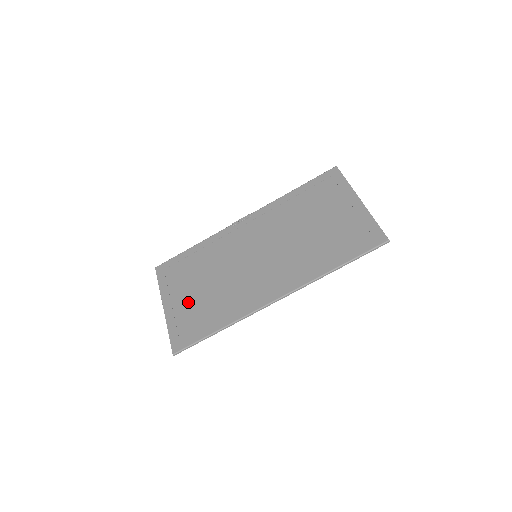
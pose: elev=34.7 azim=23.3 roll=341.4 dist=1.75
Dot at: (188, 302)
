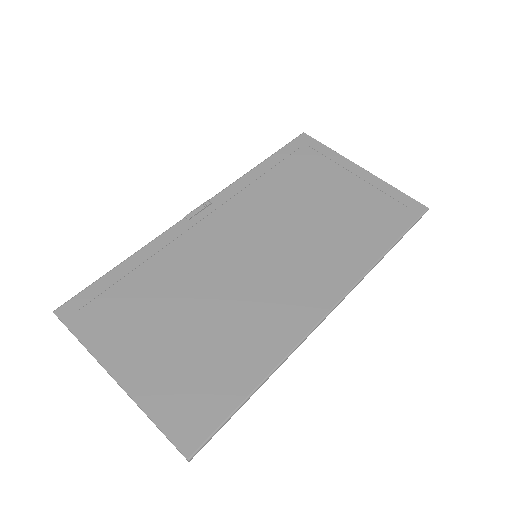
Dot at: (168, 354)
